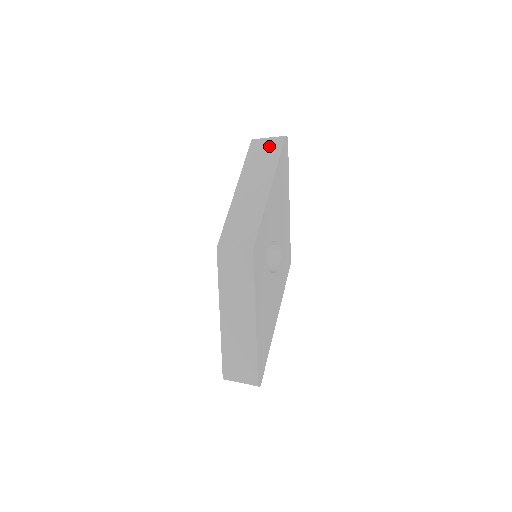
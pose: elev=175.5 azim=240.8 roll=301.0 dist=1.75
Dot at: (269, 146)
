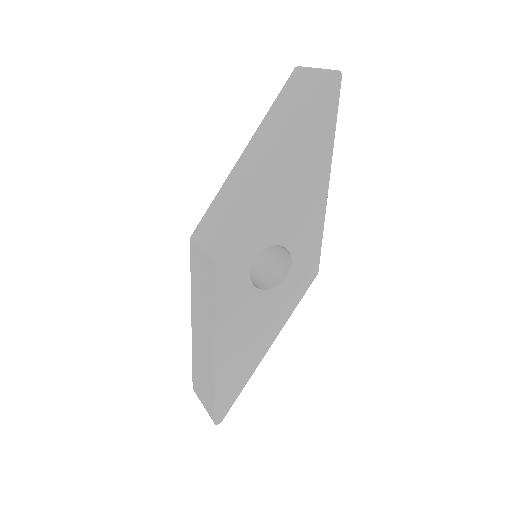
Dot at: (308, 85)
